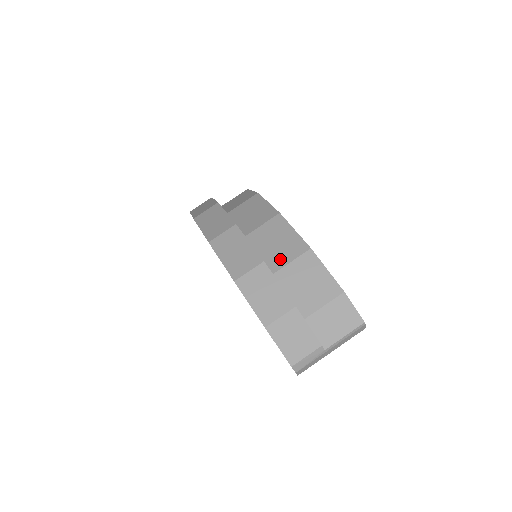
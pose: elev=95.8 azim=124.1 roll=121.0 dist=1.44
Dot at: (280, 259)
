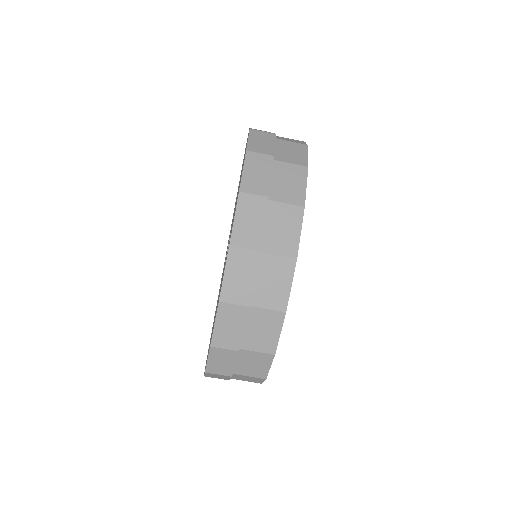
Dot at: (252, 344)
